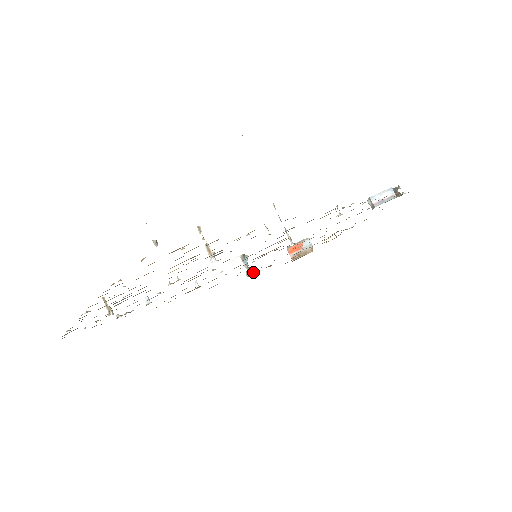
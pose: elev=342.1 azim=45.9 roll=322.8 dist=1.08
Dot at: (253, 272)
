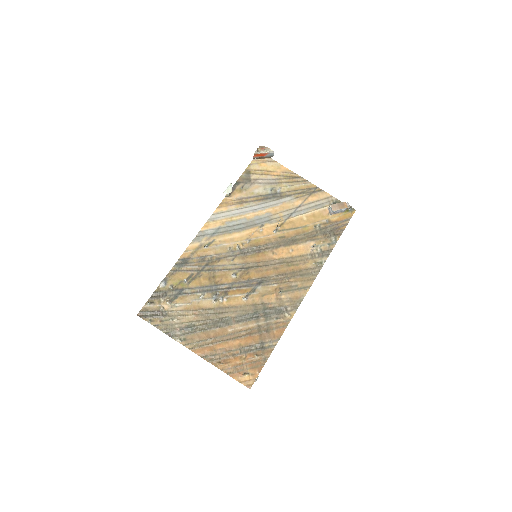
Dot at: (230, 194)
